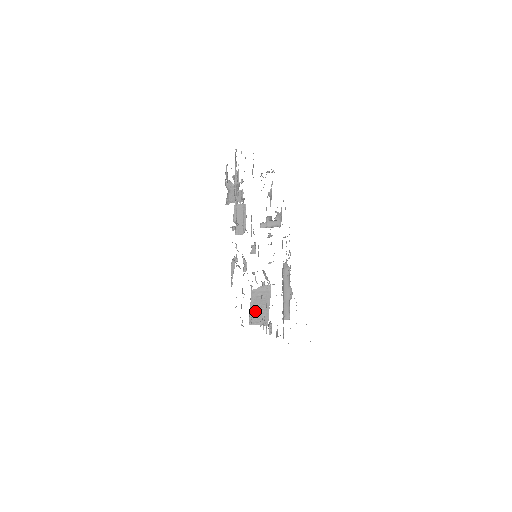
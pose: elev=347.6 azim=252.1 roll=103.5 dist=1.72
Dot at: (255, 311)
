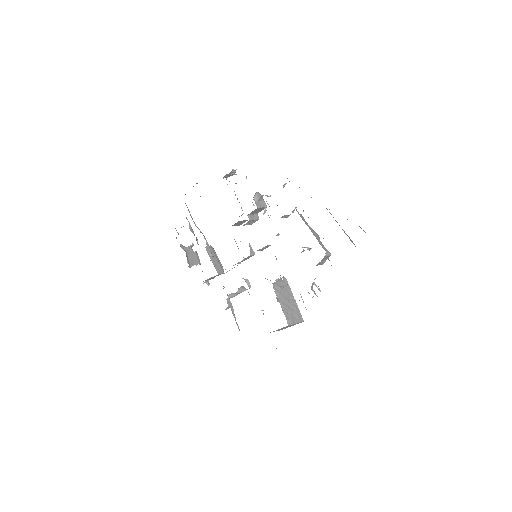
Dot at: (286, 307)
